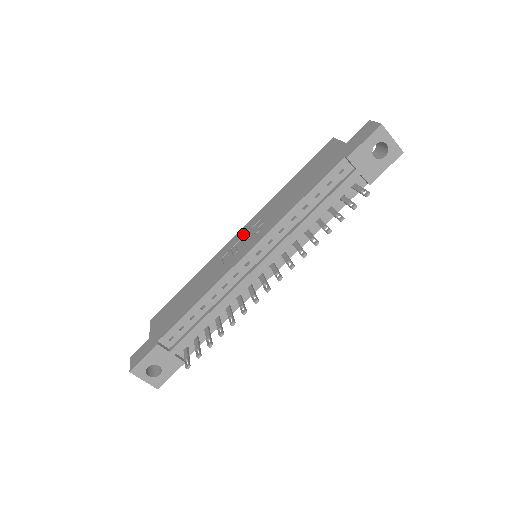
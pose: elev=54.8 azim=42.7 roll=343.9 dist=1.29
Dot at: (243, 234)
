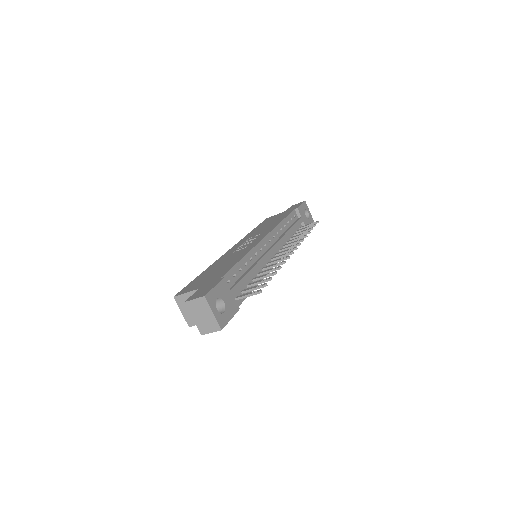
Dot at: (240, 244)
